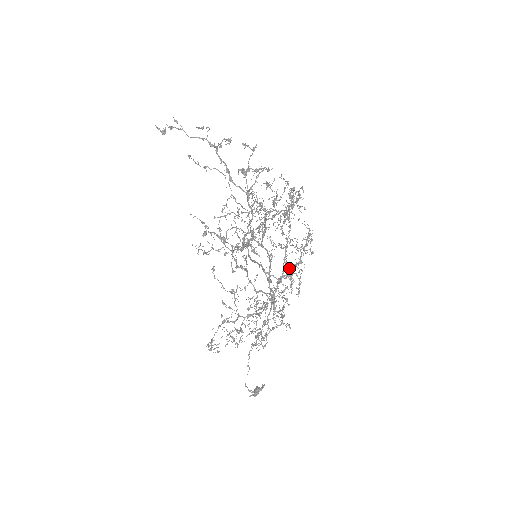
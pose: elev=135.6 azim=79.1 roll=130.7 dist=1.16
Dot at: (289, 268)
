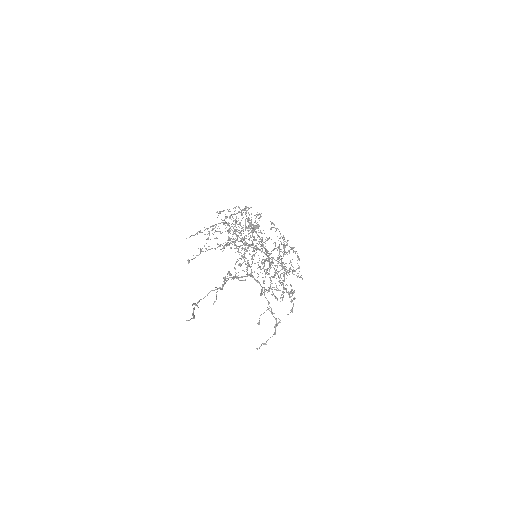
Dot at: (287, 275)
